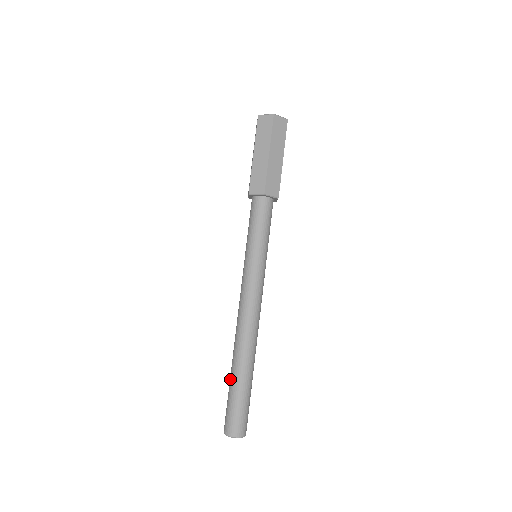
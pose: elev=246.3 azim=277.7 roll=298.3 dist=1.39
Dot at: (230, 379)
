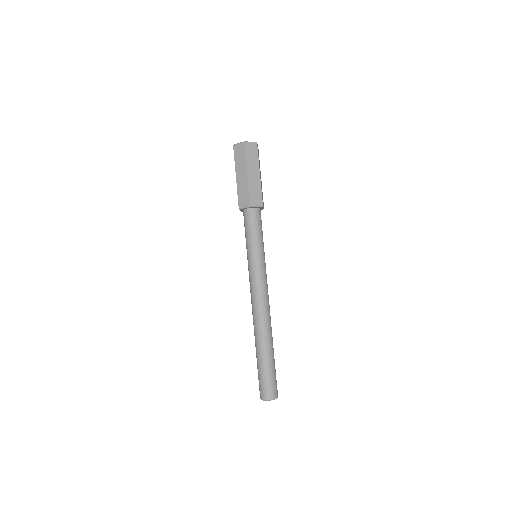
Dot at: (256, 356)
